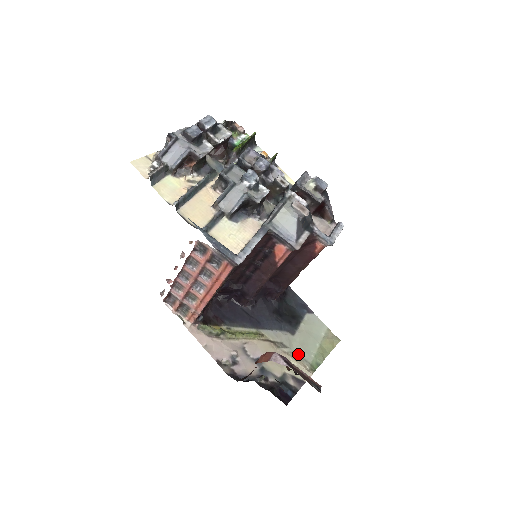
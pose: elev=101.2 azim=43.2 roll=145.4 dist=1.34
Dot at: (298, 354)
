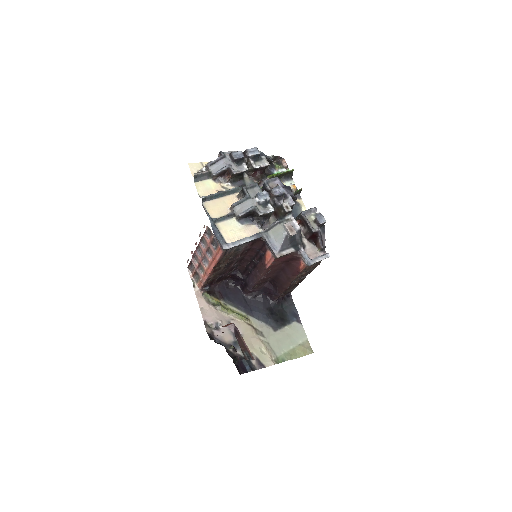
Dot at: (271, 346)
